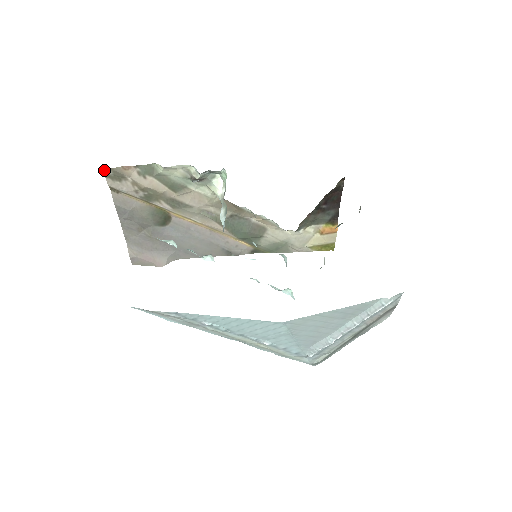
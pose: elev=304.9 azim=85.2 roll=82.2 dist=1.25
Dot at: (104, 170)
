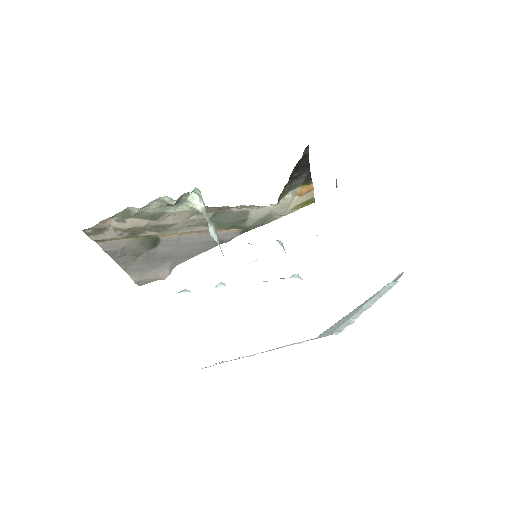
Dot at: (84, 231)
